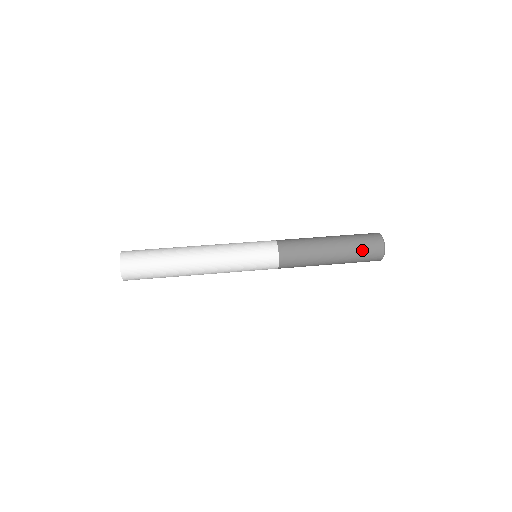
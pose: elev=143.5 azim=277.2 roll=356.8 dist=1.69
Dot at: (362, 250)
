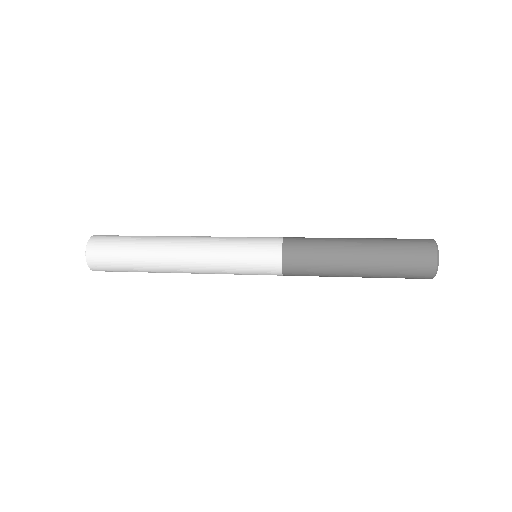
Dot at: (402, 253)
